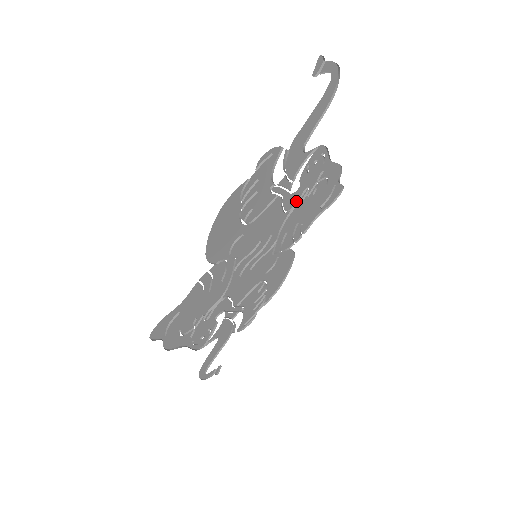
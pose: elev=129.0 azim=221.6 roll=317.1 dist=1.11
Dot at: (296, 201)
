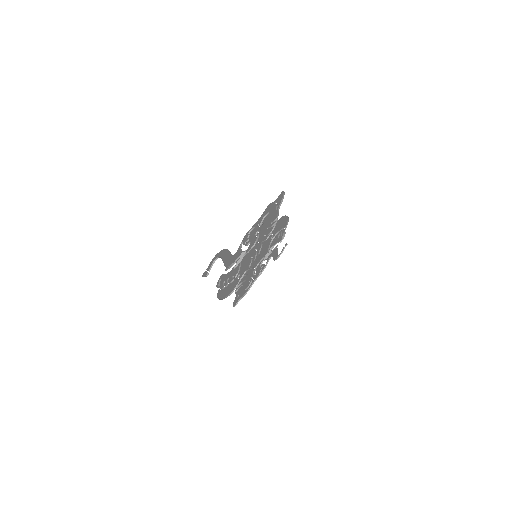
Dot at: (255, 238)
